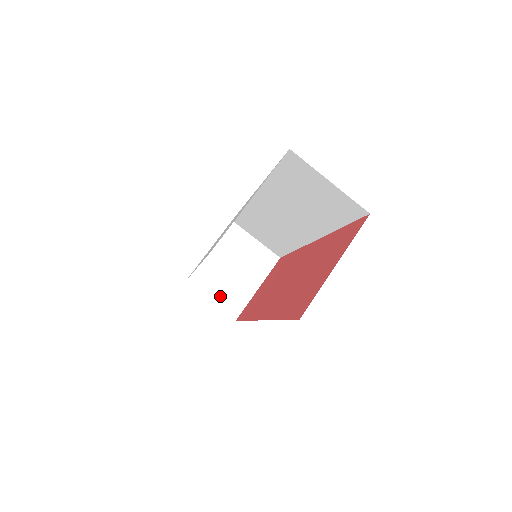
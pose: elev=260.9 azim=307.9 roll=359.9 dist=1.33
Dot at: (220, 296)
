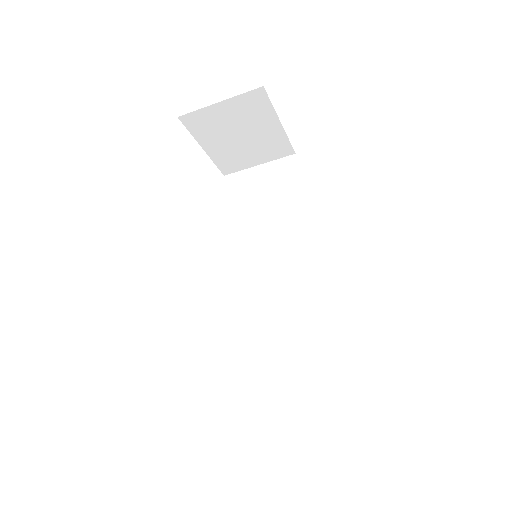
Dot at: (260, 157)
